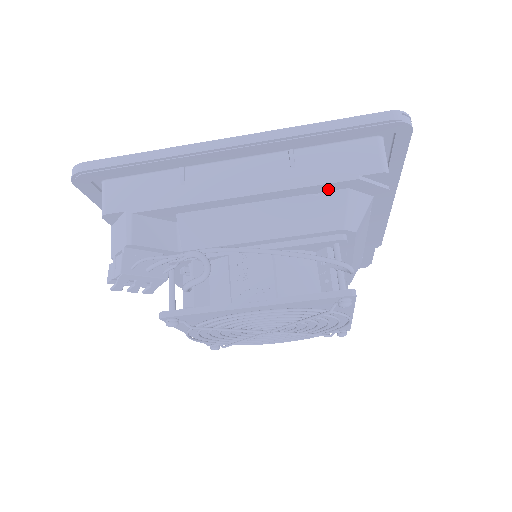
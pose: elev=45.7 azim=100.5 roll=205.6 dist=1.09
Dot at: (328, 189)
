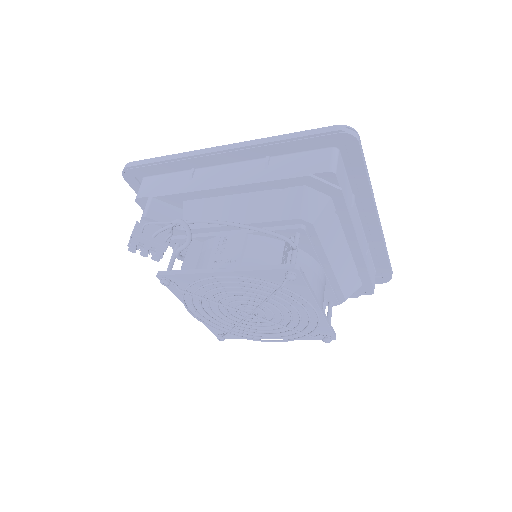
Dot at: (289, 185)
